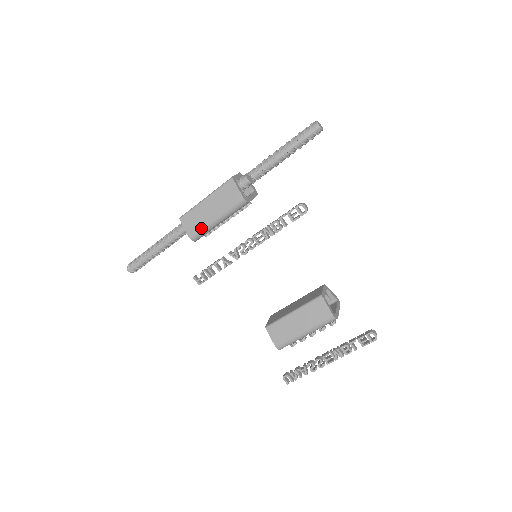
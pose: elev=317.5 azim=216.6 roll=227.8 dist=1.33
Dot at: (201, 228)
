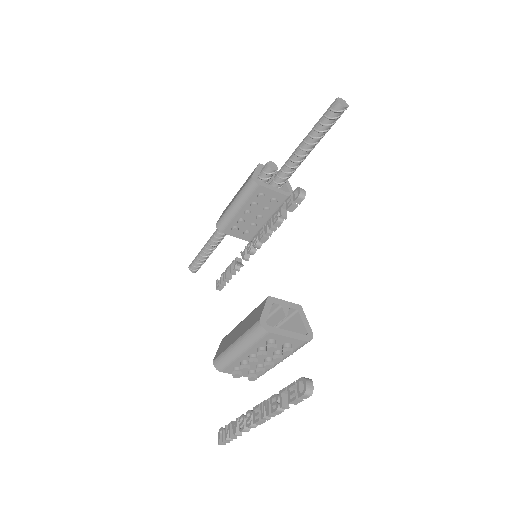
Dot at: (224, 214)
